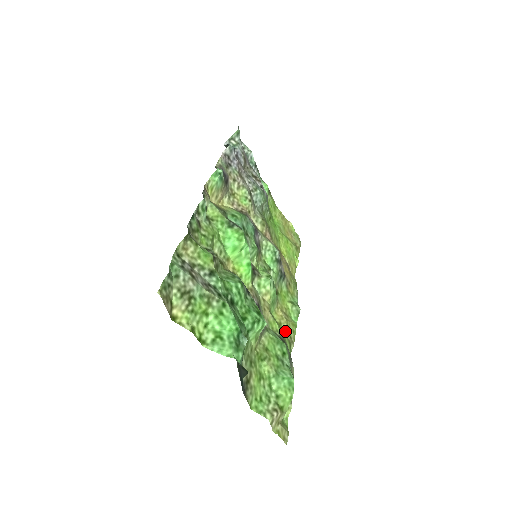
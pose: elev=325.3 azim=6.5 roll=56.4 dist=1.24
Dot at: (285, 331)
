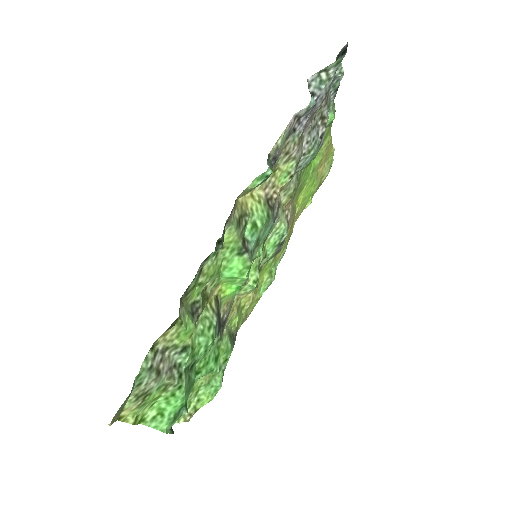
Dot at: (244, 313)
